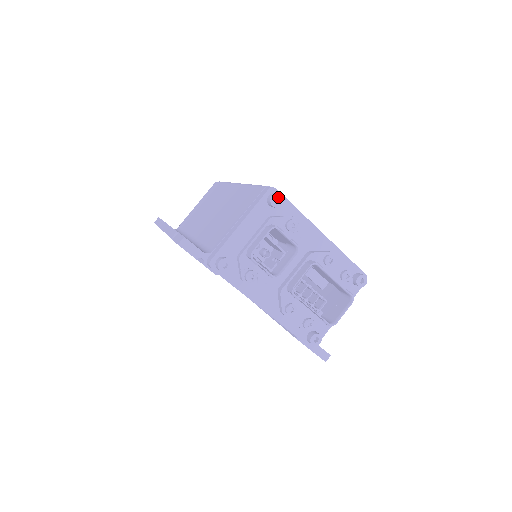
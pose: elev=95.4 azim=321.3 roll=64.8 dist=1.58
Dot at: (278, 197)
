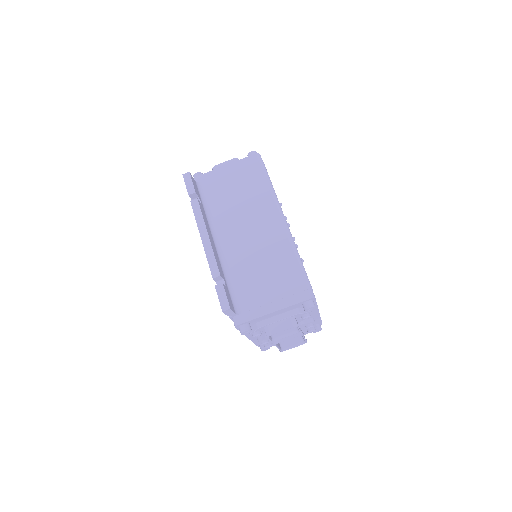
Dot at: (313, 308)
